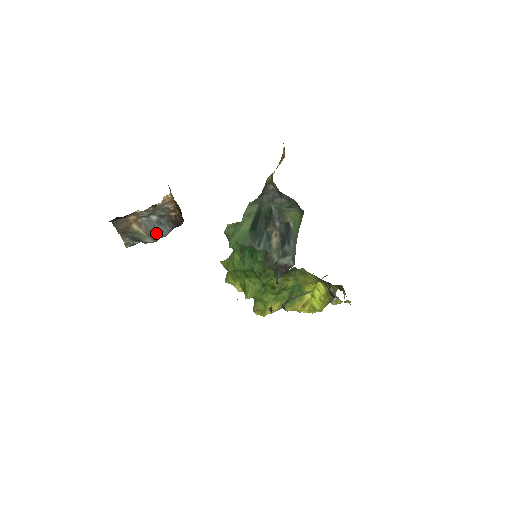
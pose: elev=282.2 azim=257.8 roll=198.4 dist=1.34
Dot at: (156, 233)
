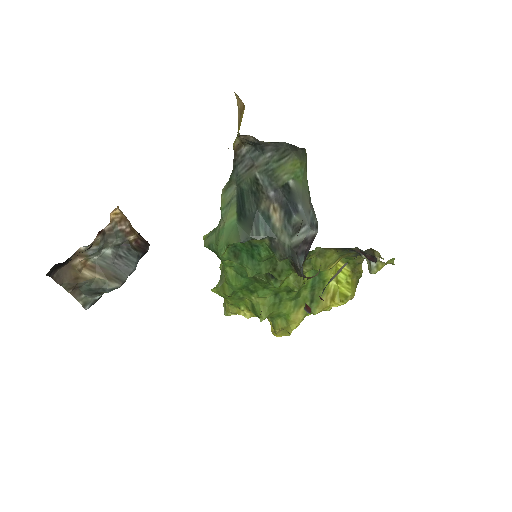
Dot at: (119, 272)
